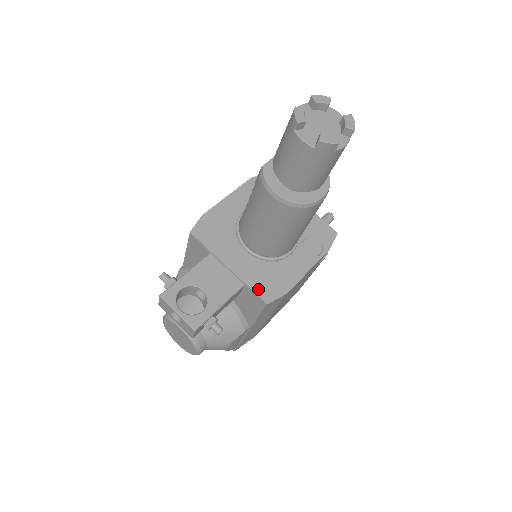
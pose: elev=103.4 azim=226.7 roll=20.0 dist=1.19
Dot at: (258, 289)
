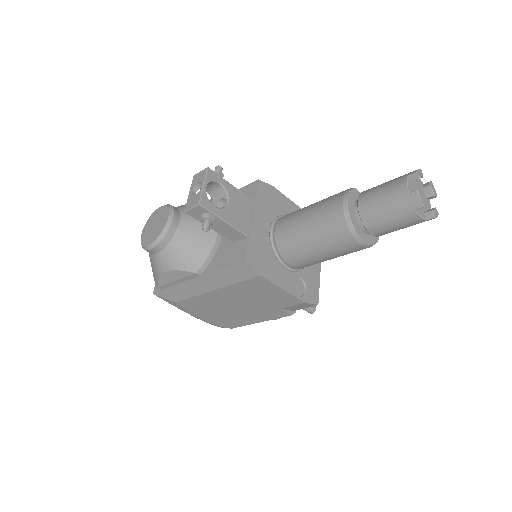
Dot at: (251, 249)
